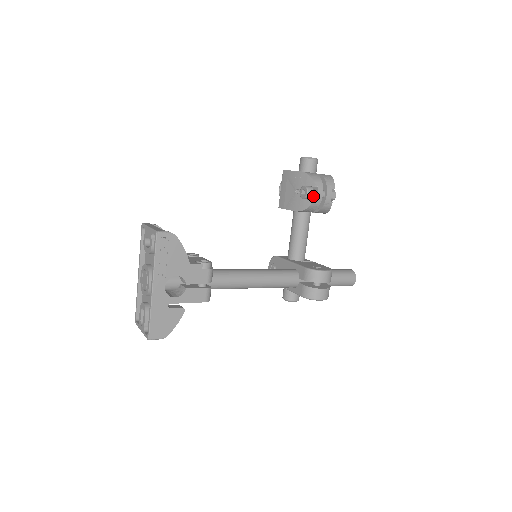
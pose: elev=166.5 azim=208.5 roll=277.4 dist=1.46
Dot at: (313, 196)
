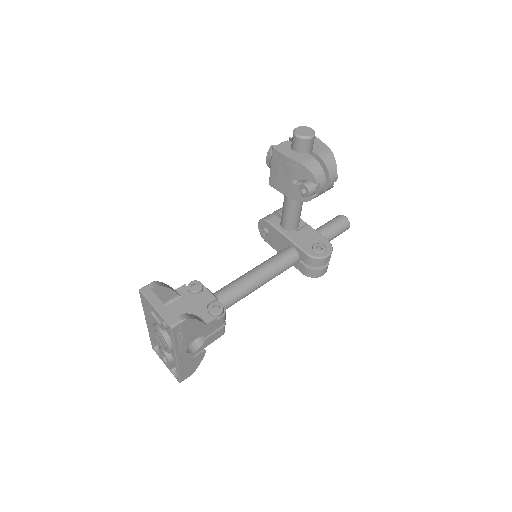
Dot at: occluded
